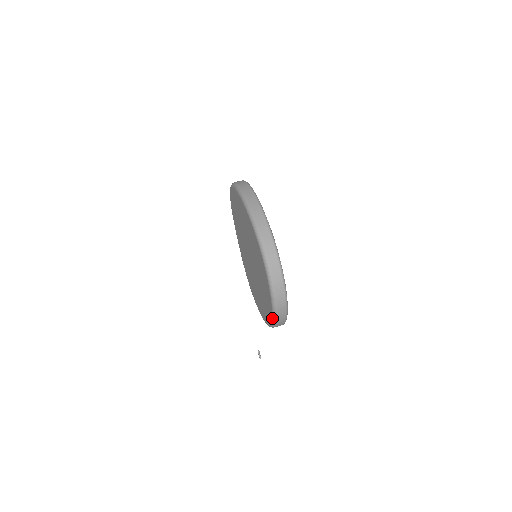
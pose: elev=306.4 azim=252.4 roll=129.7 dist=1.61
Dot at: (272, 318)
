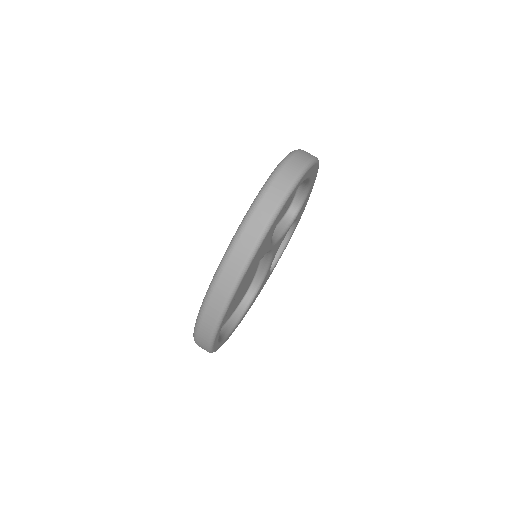
Dot at: occluded
